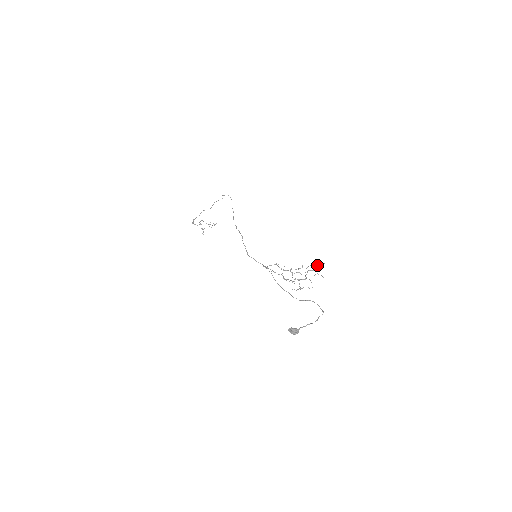
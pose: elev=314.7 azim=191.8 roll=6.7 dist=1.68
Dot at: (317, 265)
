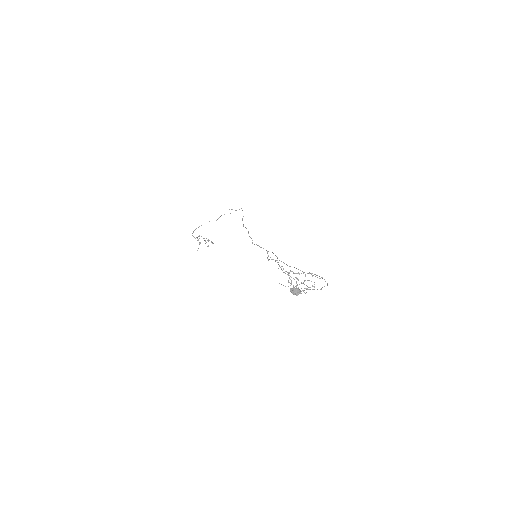
Dot at: occluded
